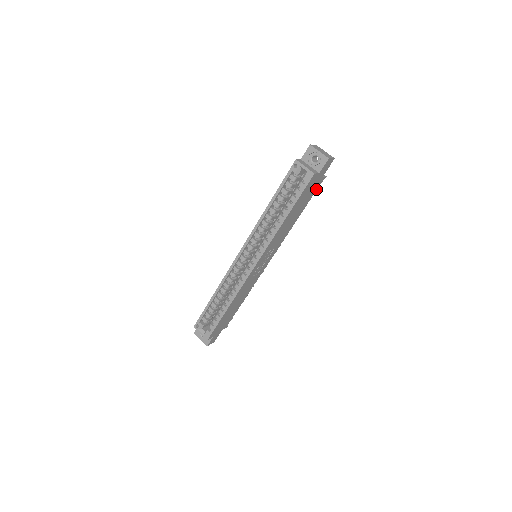
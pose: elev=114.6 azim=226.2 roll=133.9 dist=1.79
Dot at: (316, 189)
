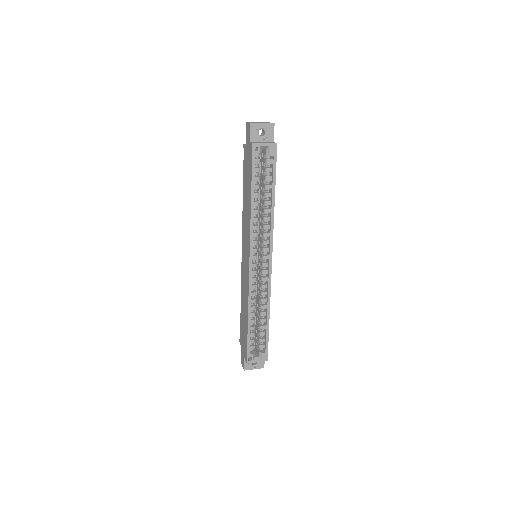
Dot at: occluded
